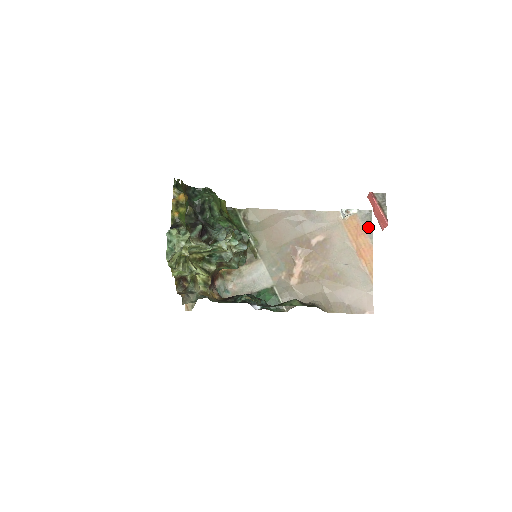
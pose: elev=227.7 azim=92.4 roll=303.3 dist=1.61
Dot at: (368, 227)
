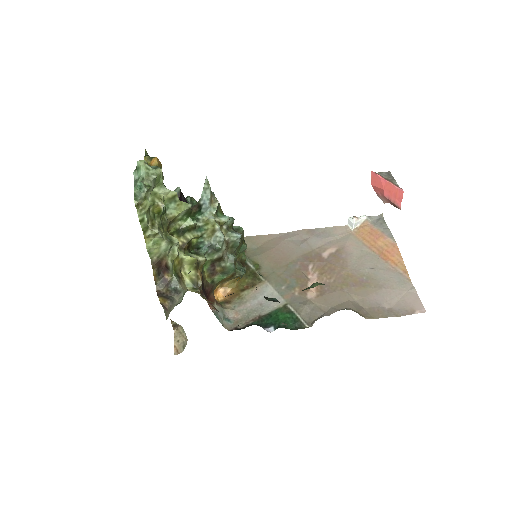
Dot at: (384, 229)
